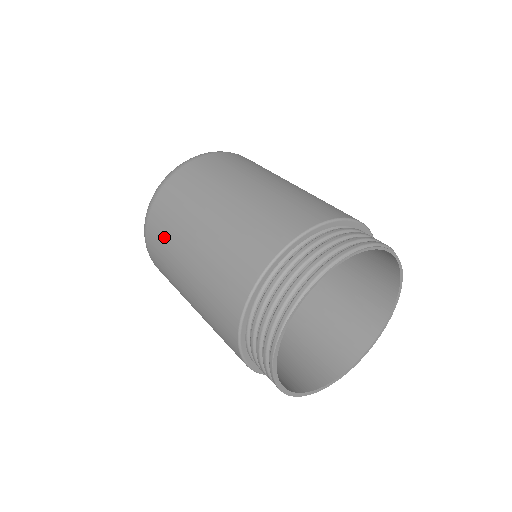
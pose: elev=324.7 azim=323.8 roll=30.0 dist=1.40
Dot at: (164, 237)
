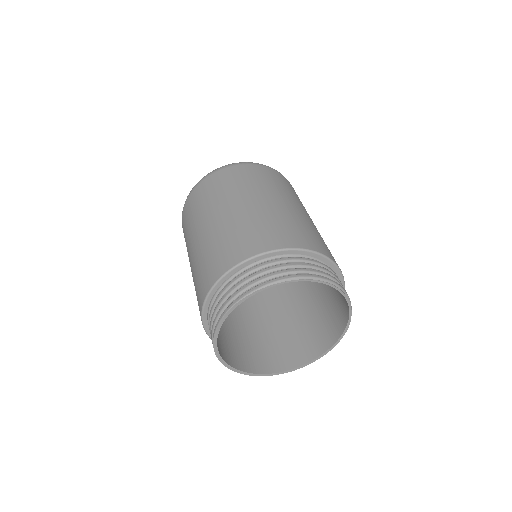
Dot at: (202, 201)
